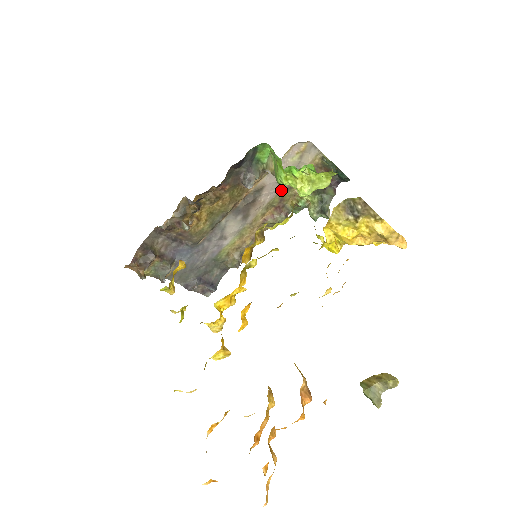
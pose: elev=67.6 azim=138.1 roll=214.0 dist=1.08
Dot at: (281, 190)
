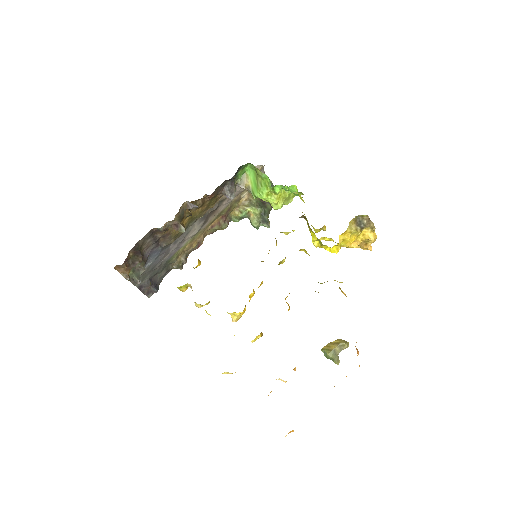
Dot at: (231, 202)
